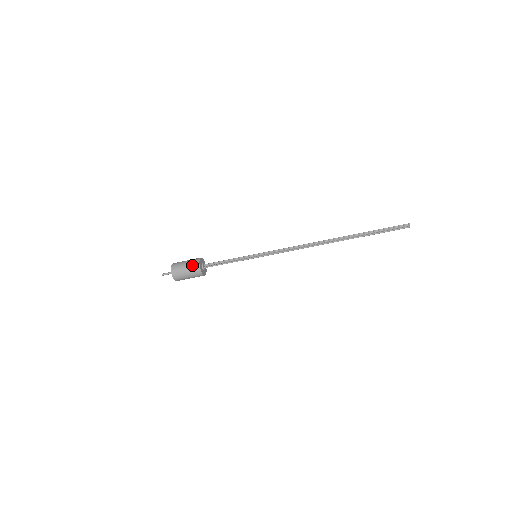
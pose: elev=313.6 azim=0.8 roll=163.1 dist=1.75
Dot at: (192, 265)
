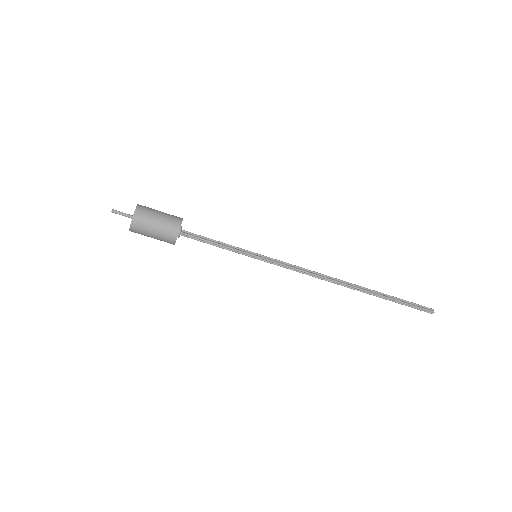
Dot at: (172, 215)
